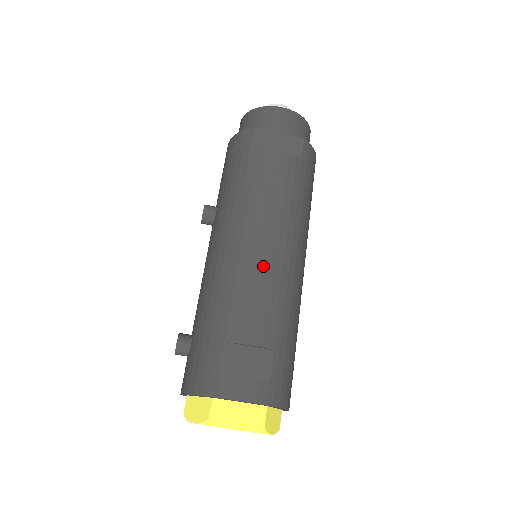
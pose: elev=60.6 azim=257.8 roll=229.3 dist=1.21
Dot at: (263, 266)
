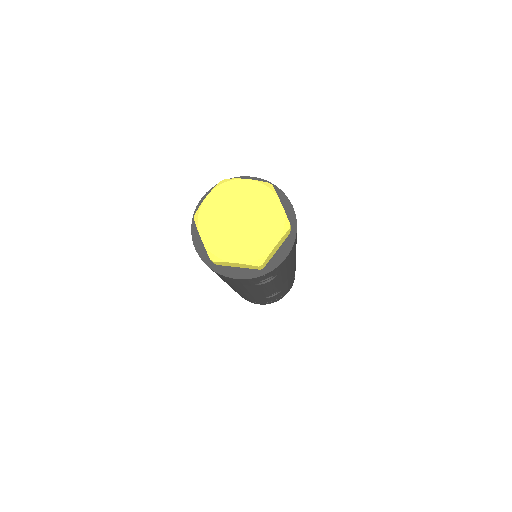
Dot at: occluded
